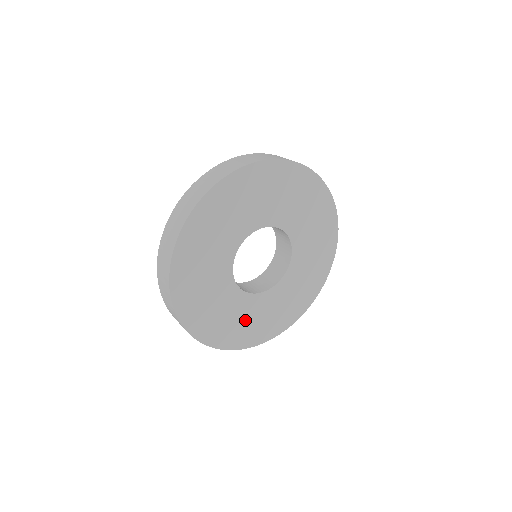
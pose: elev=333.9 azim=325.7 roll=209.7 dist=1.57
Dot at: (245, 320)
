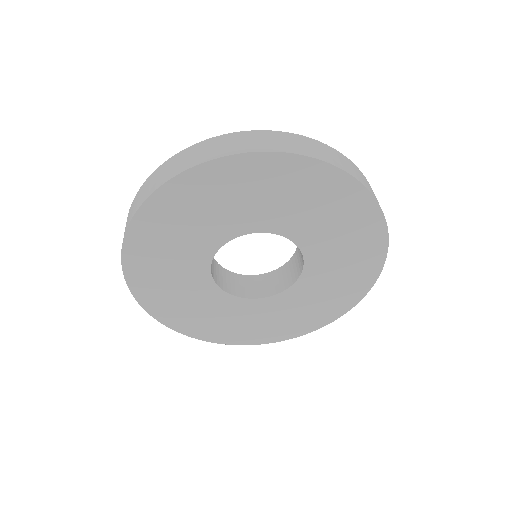
Dot at: (199, 309)
